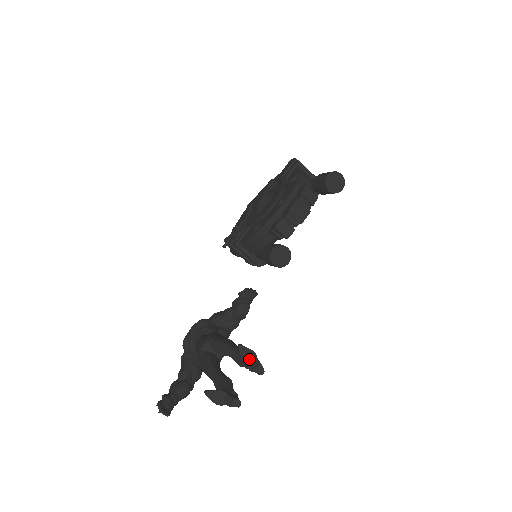
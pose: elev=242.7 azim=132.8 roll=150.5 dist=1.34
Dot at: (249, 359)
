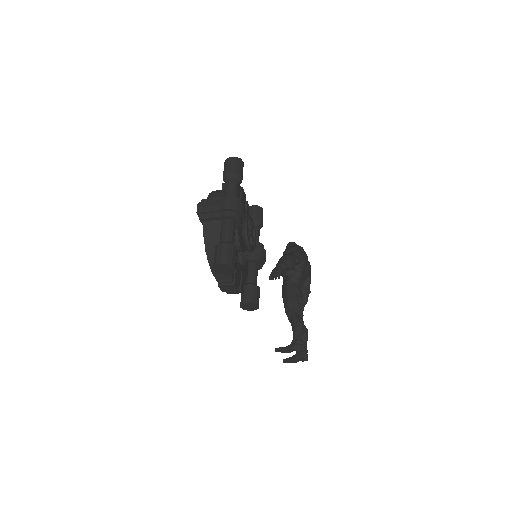
Dot at: (287, 352)
